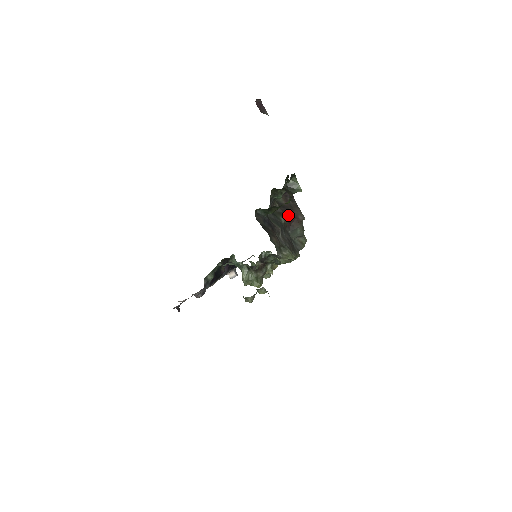
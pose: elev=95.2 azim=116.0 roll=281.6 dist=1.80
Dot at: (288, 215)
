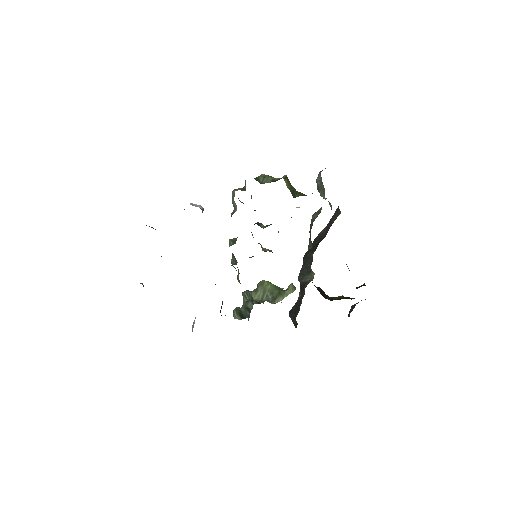
Dot at: occluded
